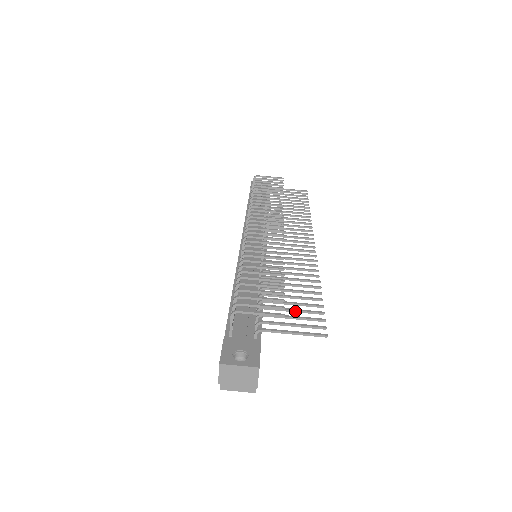
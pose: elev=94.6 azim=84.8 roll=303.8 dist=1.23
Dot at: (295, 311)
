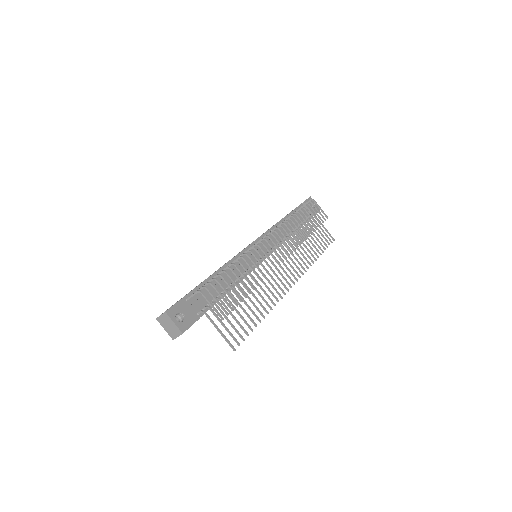
Dot at: (235, 319)
